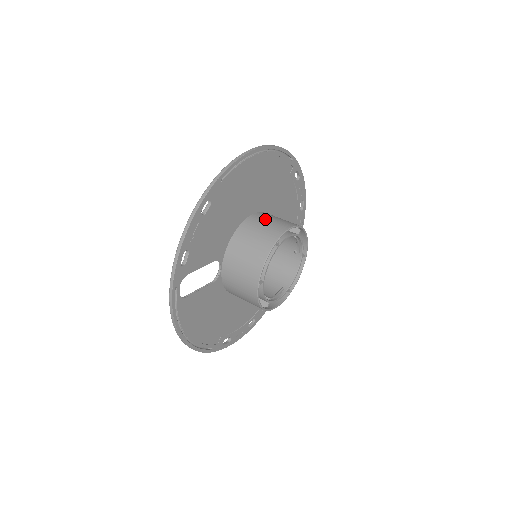
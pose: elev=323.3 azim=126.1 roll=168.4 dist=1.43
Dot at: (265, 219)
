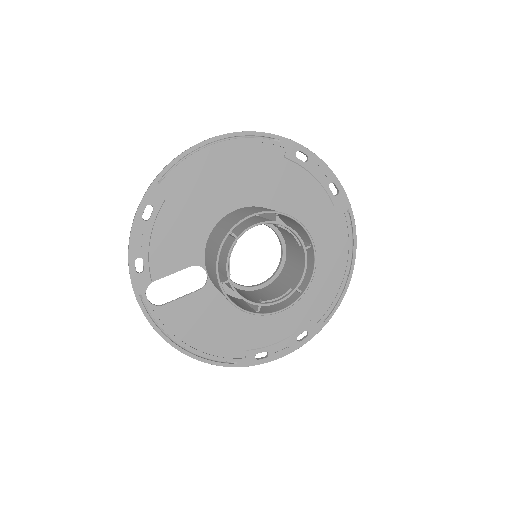
Dot at: (238, 213)
